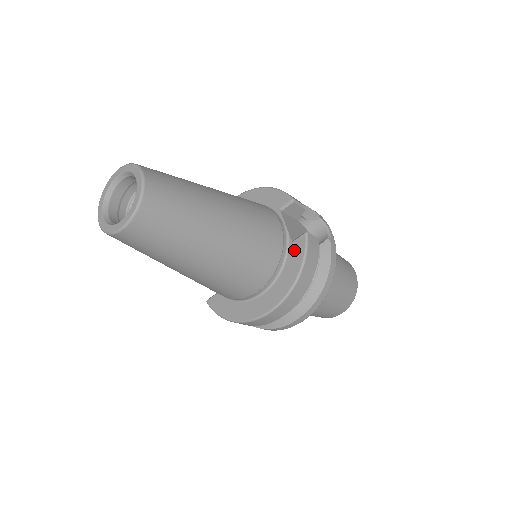
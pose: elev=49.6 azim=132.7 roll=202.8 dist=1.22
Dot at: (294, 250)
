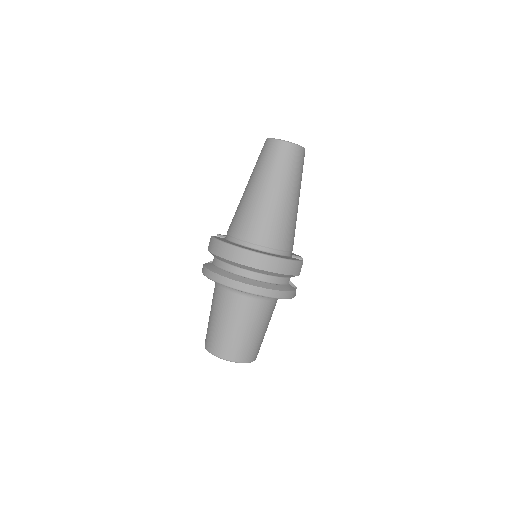
Dot at: (291, 258)
